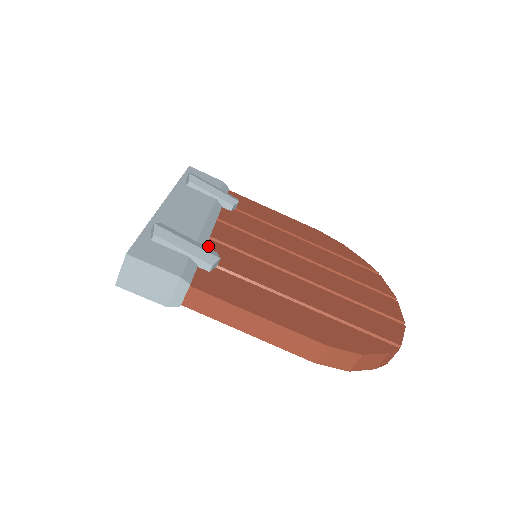
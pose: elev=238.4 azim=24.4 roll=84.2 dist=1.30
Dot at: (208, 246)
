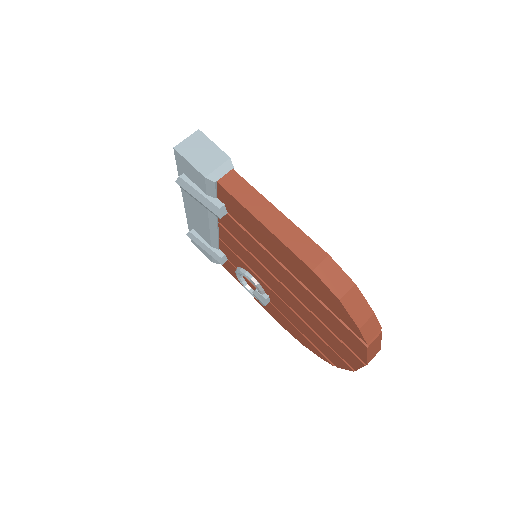
Dot at: occluded
